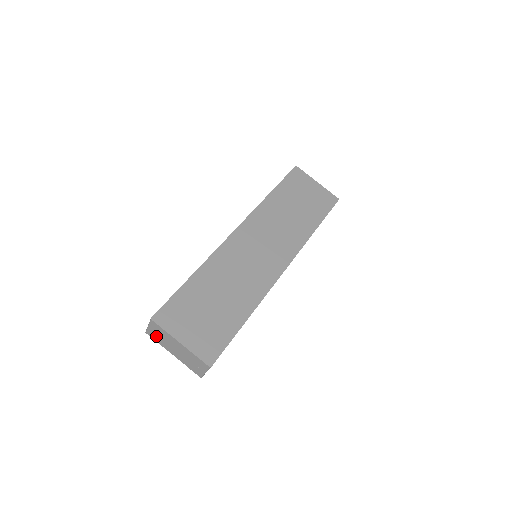
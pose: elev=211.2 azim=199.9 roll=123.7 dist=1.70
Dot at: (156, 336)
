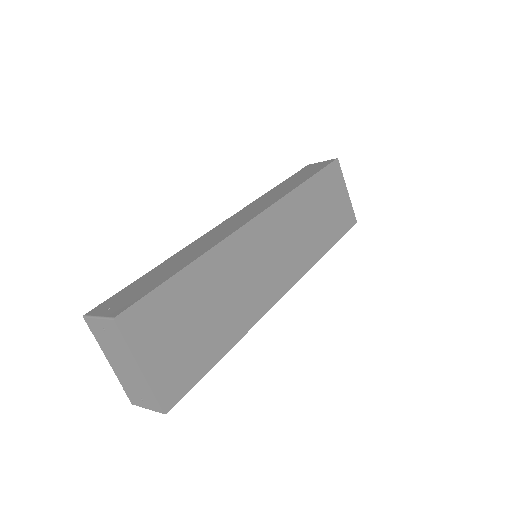
Dot at: (100, 333)
